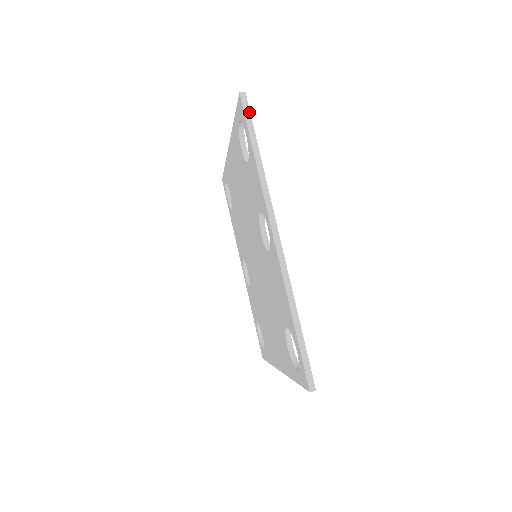
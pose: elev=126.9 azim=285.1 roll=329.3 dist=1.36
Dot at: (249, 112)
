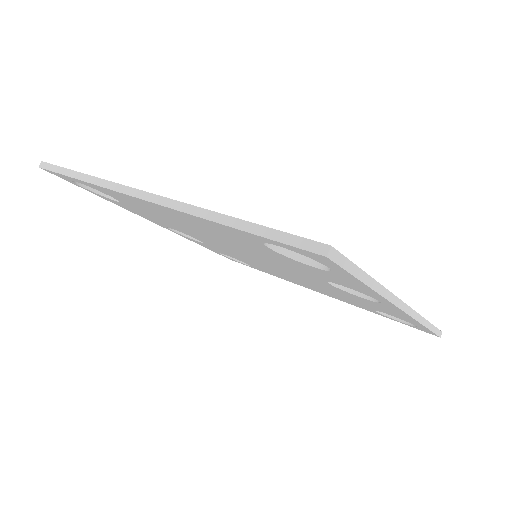
Dot at: (346, 260)
